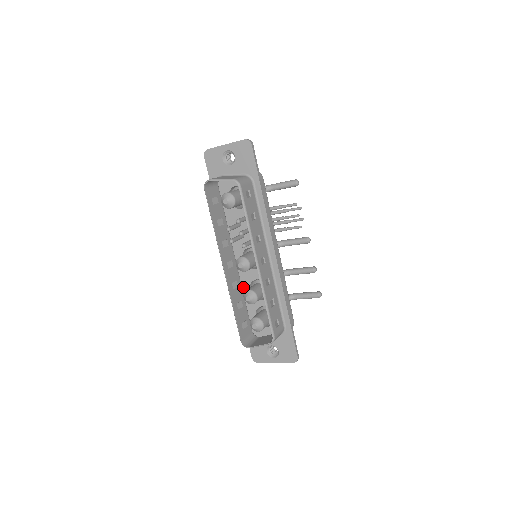
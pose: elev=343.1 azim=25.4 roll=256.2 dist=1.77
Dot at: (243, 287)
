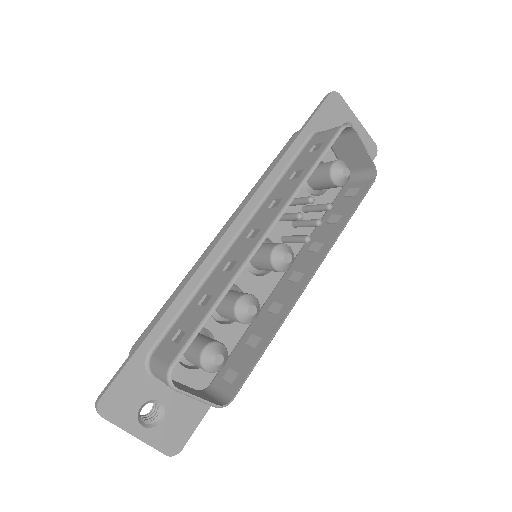
Dot at: (209, 277)
